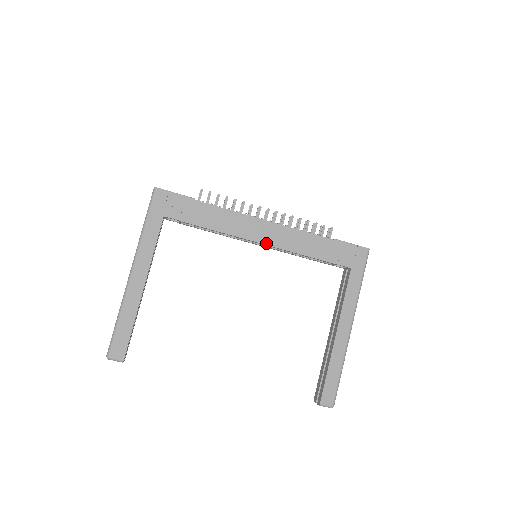
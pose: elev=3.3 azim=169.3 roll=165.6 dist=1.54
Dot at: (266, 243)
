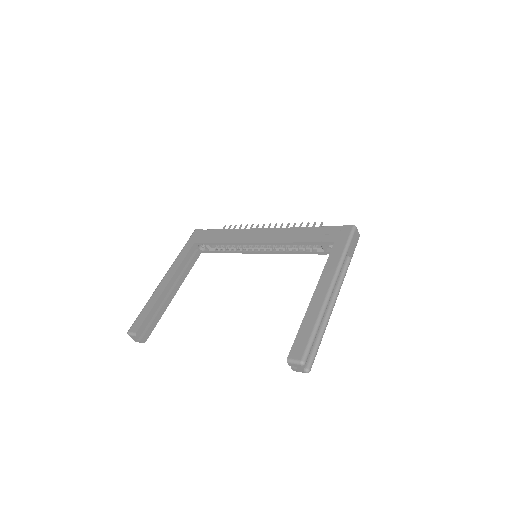
Dot at: (261, 241)
